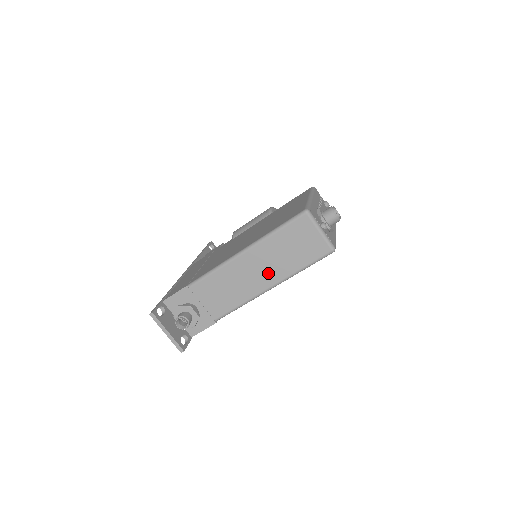
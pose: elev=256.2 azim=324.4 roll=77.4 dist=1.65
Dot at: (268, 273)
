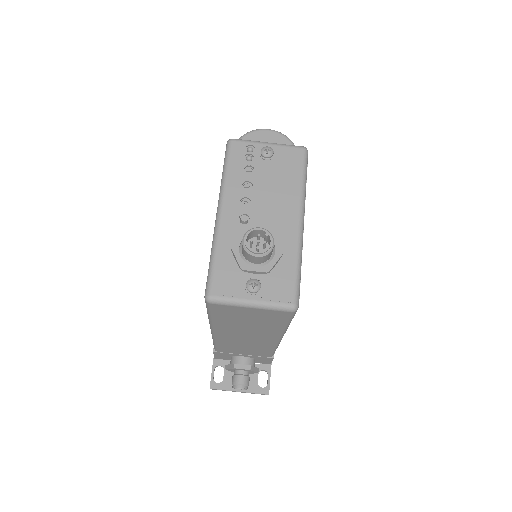
Dot at: (259, 335)
